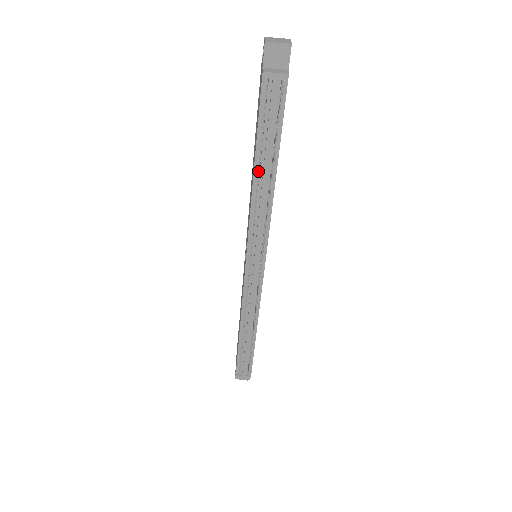
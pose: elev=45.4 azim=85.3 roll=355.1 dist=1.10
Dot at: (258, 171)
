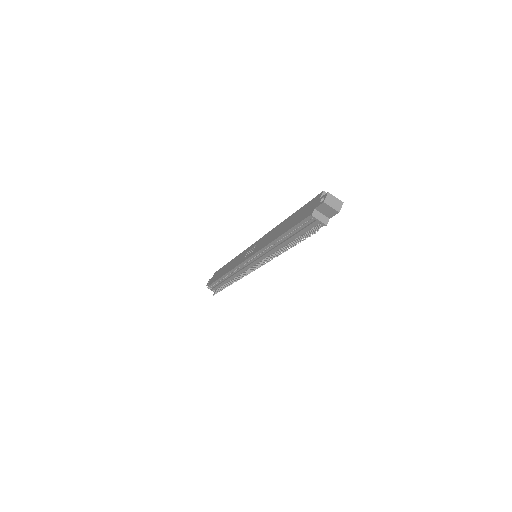
Dot at: (281, 239)
